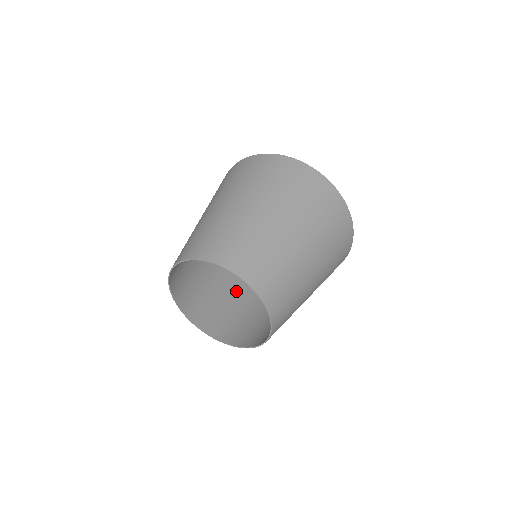
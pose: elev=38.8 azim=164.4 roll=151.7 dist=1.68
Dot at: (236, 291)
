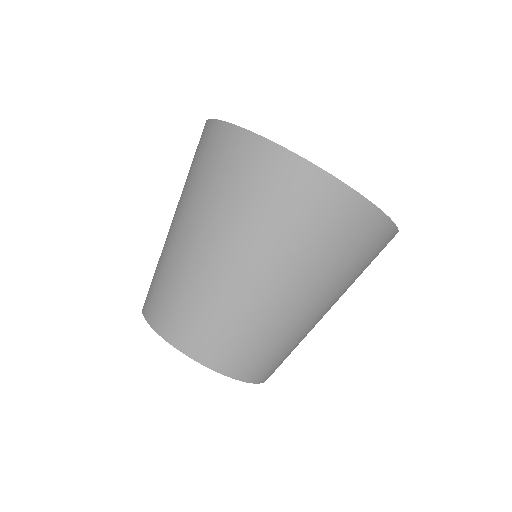
Dot at: occluded
